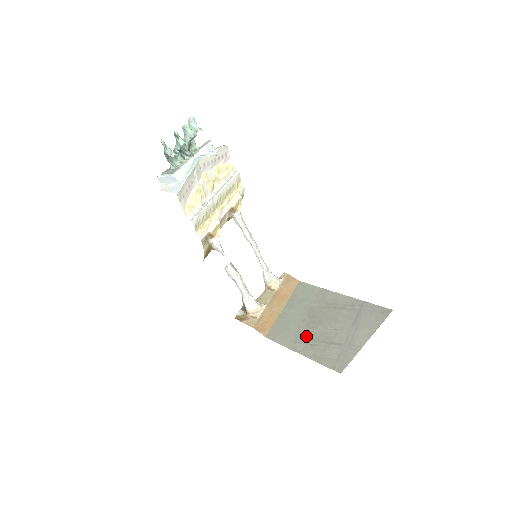
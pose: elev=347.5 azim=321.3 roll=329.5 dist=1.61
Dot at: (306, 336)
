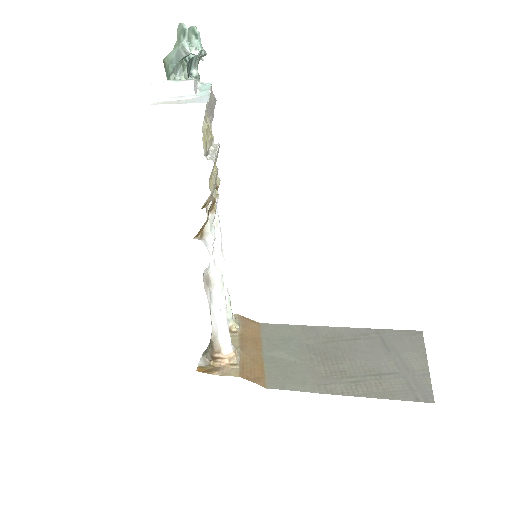
Dot at: (334, 374)
